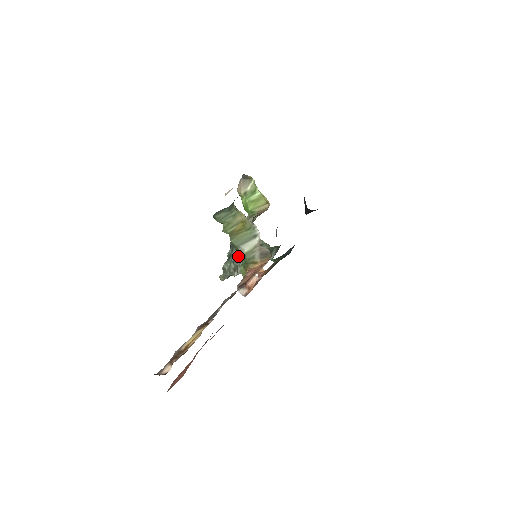
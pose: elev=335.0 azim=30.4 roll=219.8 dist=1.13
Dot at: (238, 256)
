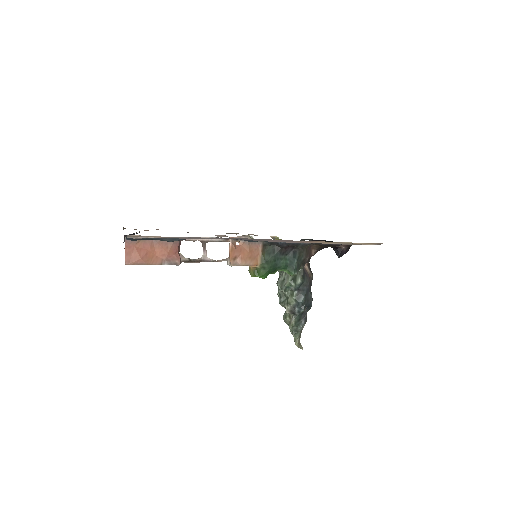
Dot at: (282, 297)
